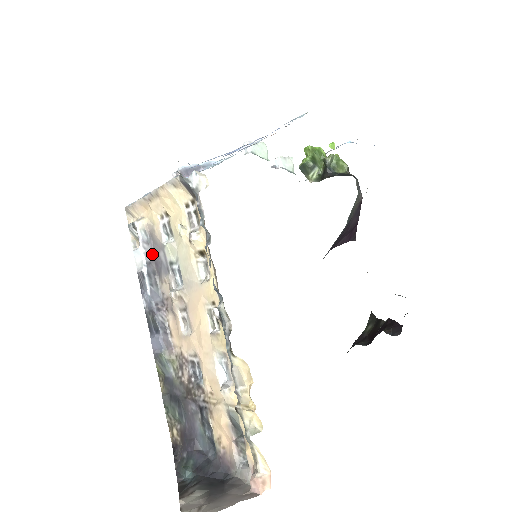
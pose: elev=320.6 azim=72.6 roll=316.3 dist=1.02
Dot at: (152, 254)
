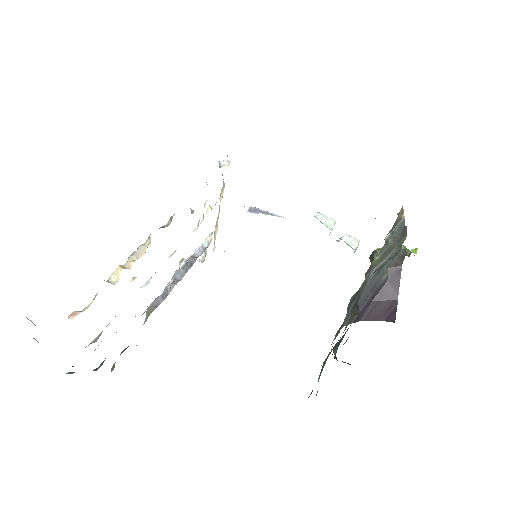
Dot at: occluded
